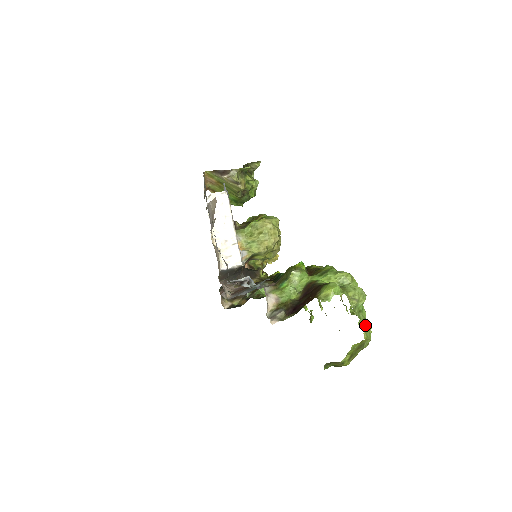
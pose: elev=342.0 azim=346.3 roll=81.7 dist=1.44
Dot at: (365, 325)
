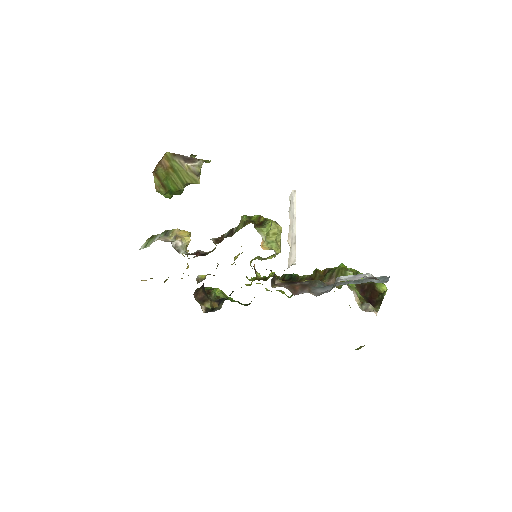
Dot at: occluded
